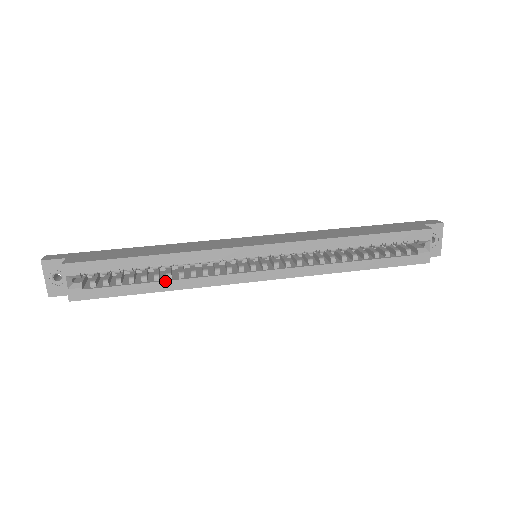
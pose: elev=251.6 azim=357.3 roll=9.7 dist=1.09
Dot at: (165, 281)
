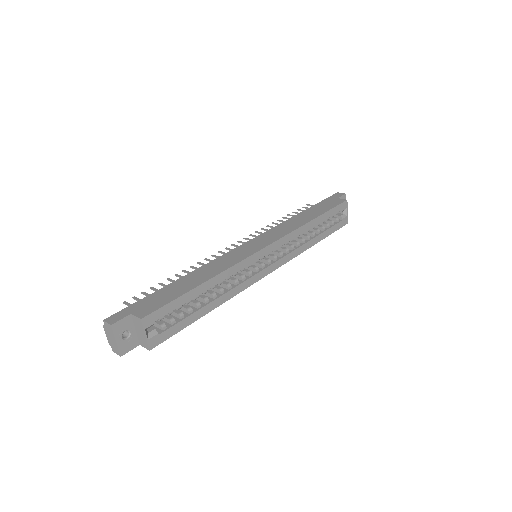
Dot at: (214, 300)
